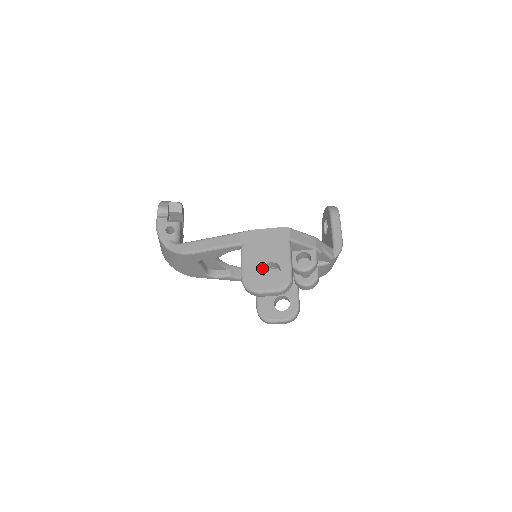
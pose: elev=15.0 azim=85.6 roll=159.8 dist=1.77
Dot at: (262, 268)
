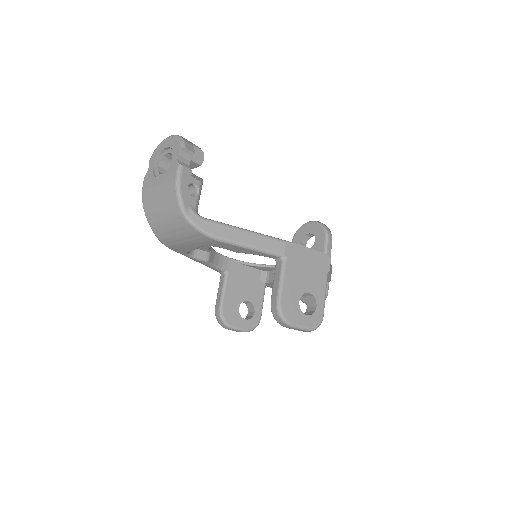
Dot at: (300, 297)
